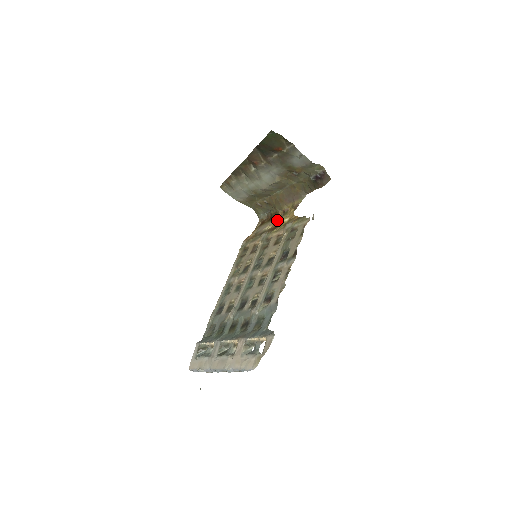
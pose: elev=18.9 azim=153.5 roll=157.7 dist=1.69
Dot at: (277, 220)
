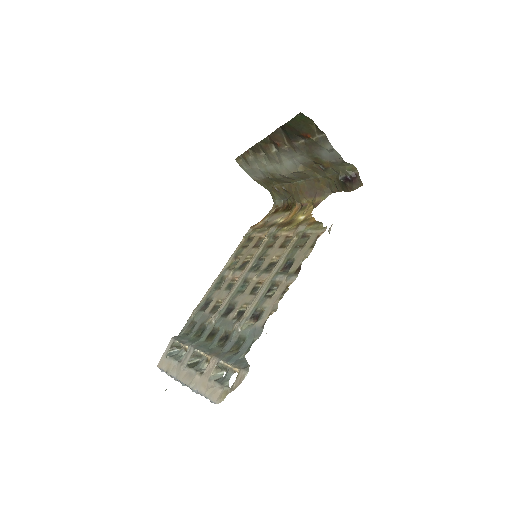
Dot at: (292, 214)
